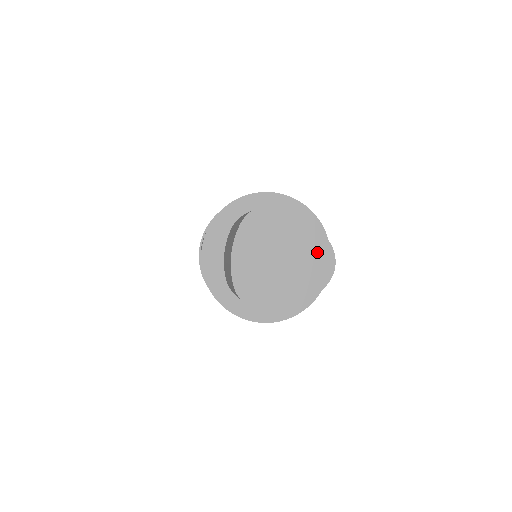
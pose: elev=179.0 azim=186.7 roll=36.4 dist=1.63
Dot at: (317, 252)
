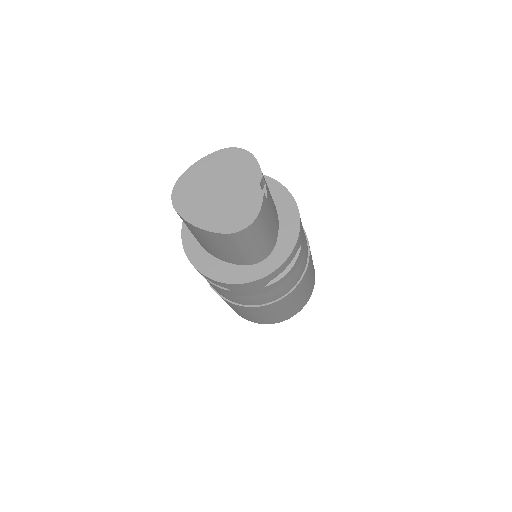
Dot at: (246, 207)
